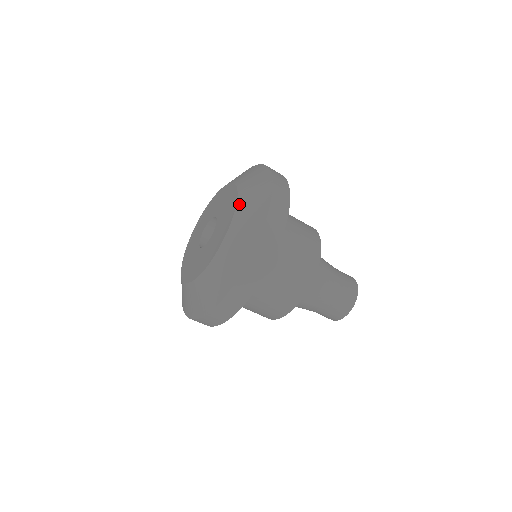
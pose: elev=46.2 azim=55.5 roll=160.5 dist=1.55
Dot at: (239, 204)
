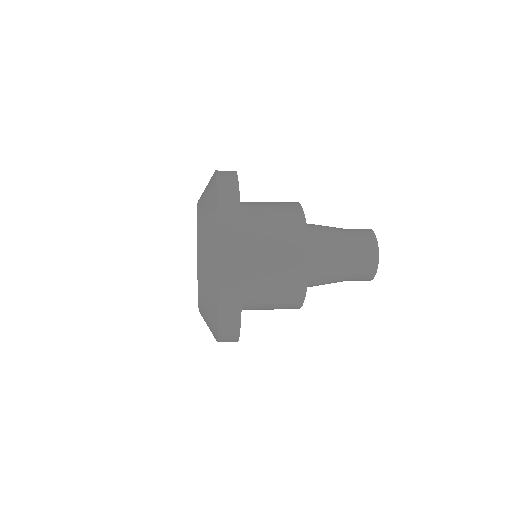
Dot at: (200, 310)
